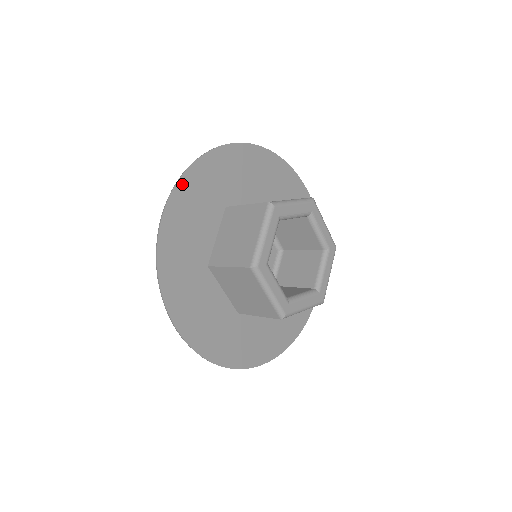
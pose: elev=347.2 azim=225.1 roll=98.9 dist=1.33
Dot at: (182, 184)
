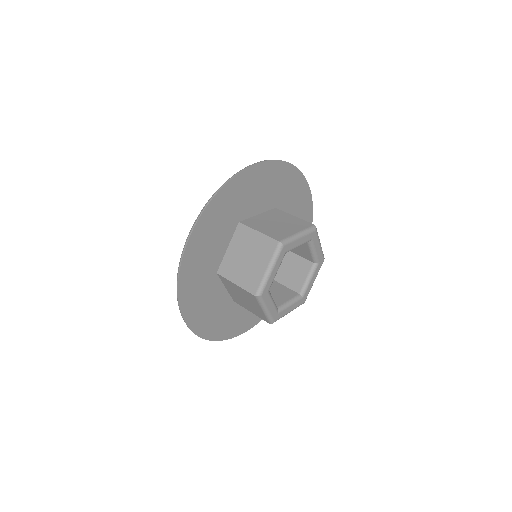
Dot at: (206, 213)
